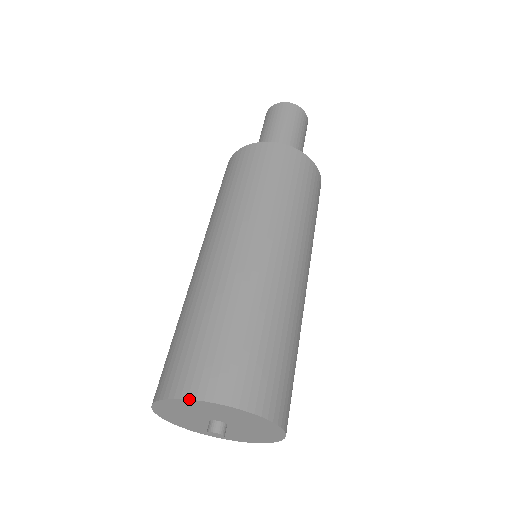
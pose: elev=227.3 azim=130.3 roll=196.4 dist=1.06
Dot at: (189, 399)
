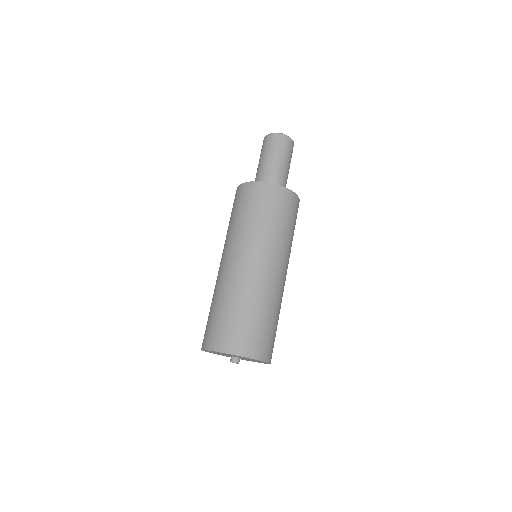
Dot at: occluded
